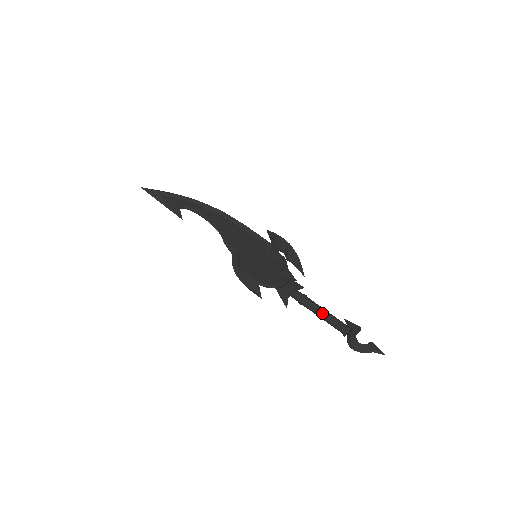
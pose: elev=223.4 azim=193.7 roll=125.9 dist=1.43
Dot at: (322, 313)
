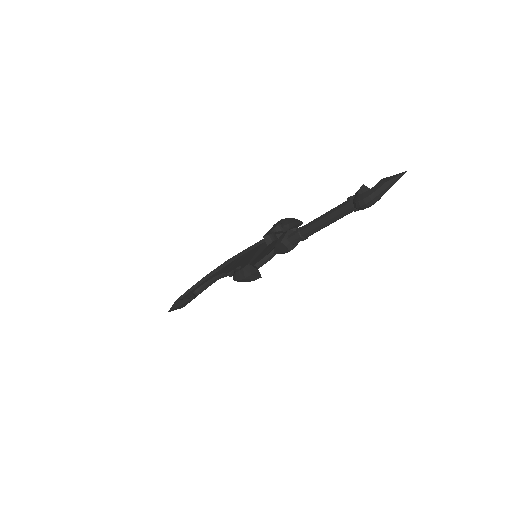
Dot at: (319, 220)
